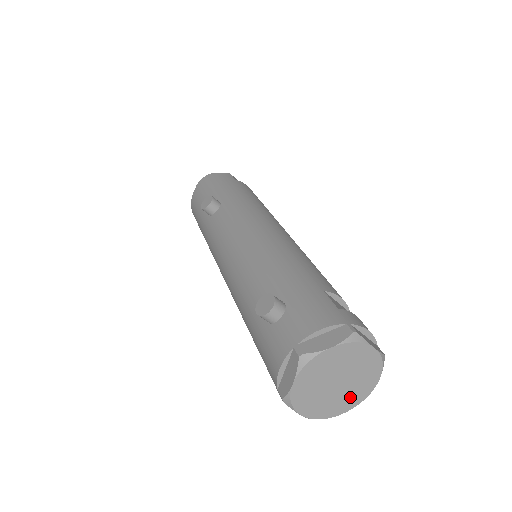
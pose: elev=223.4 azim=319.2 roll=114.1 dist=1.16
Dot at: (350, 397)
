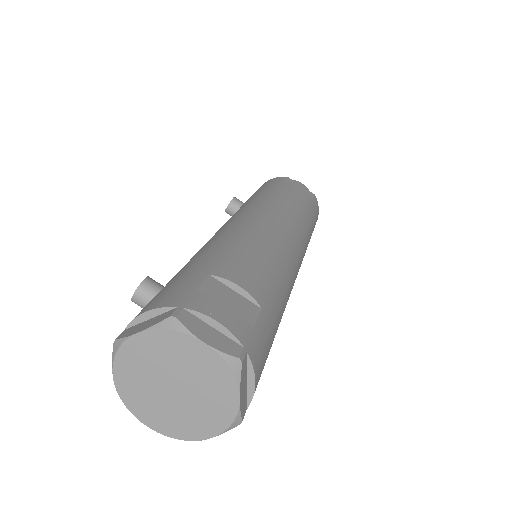
Dot at: (206, 415)
